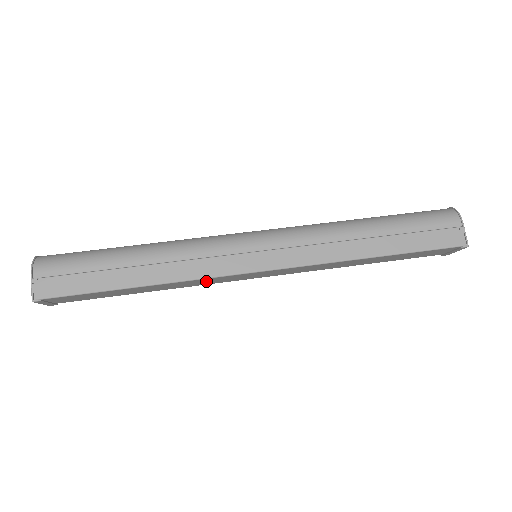
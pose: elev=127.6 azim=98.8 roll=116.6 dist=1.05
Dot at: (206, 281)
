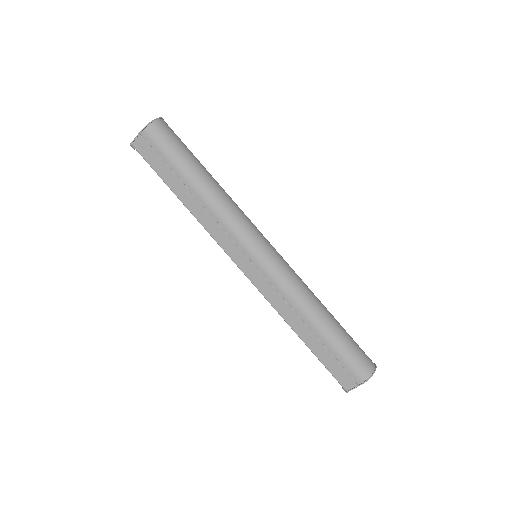
Dot at: occluded
